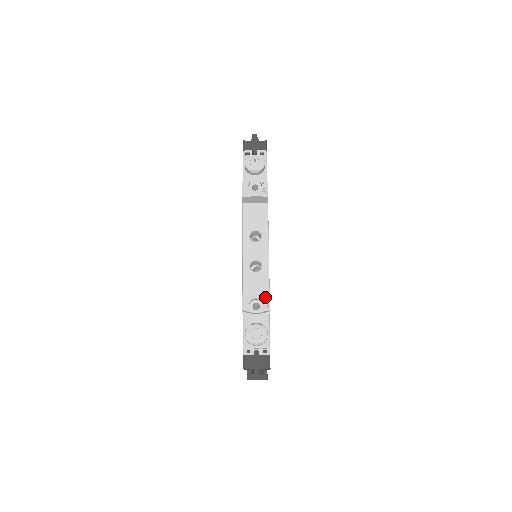
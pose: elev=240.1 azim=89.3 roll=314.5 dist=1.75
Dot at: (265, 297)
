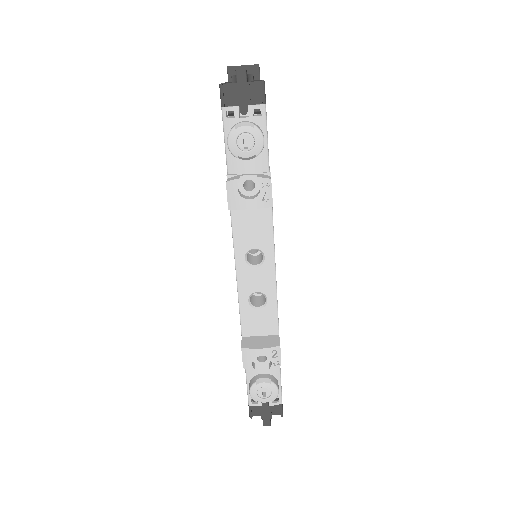
Dot at: (274, 353)
